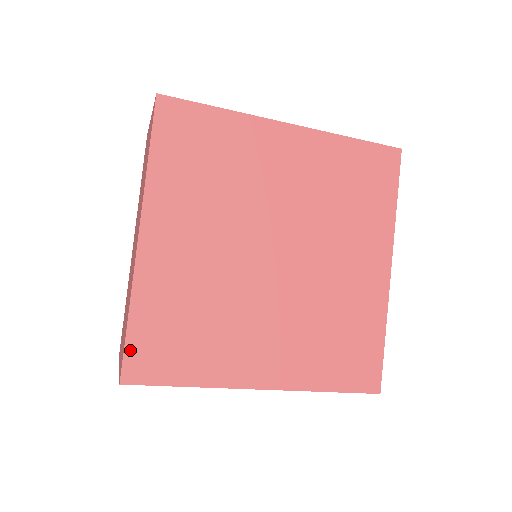
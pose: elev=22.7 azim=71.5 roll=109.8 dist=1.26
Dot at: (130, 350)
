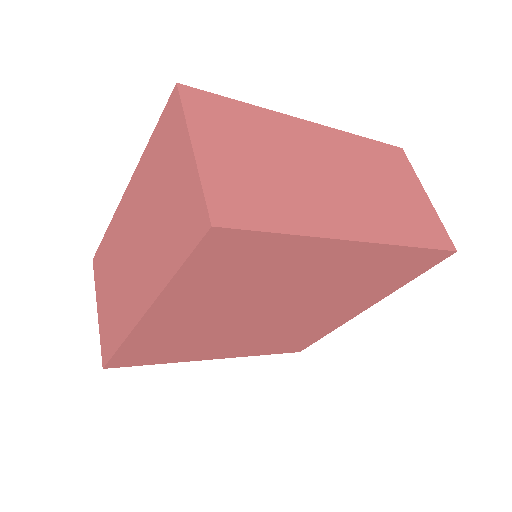
Dot at: (116, 358)
